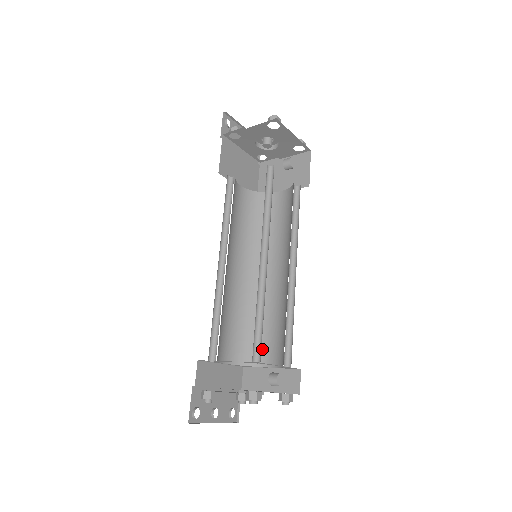
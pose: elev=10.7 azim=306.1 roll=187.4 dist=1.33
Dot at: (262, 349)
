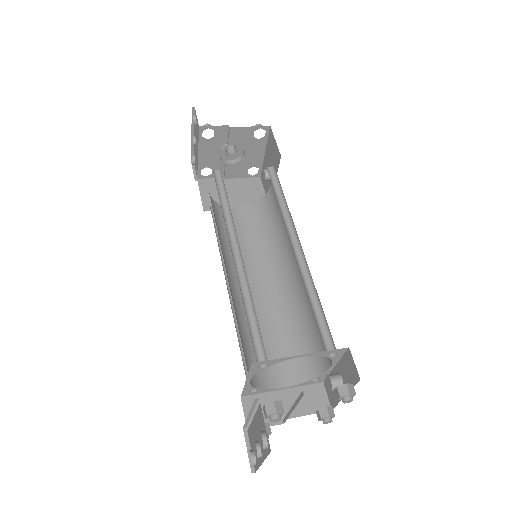
Dot at: (268, 367)
